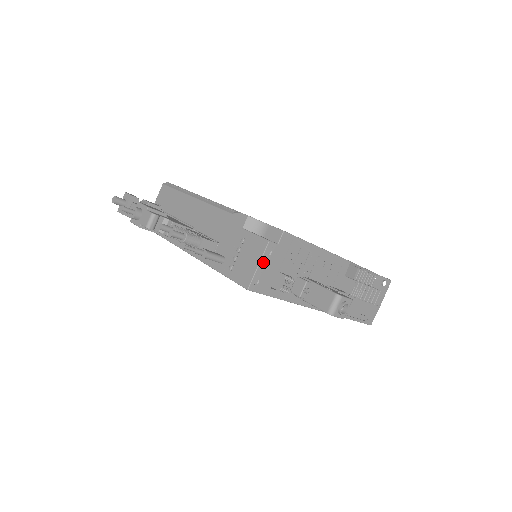
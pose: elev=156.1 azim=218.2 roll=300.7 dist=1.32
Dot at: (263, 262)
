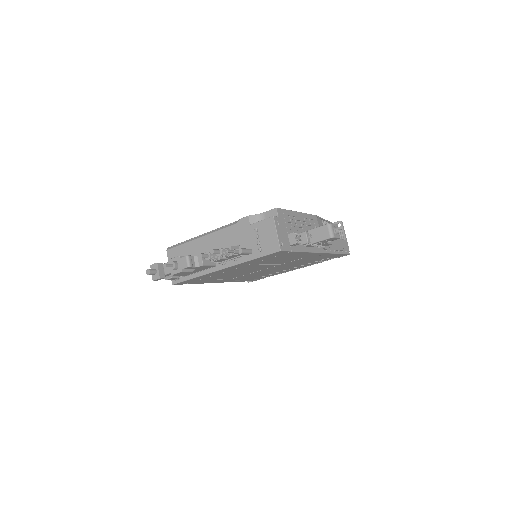
Dot at: (278, 230)
